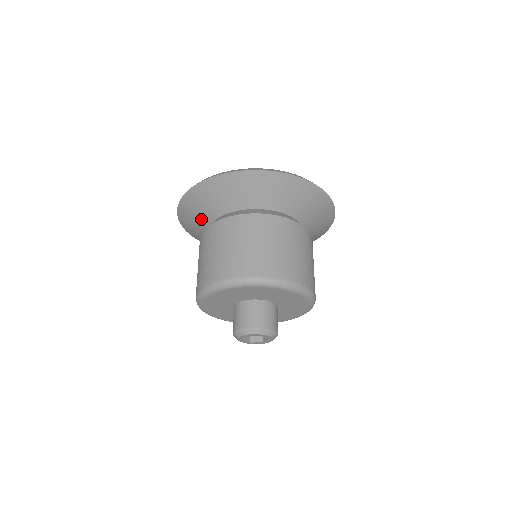
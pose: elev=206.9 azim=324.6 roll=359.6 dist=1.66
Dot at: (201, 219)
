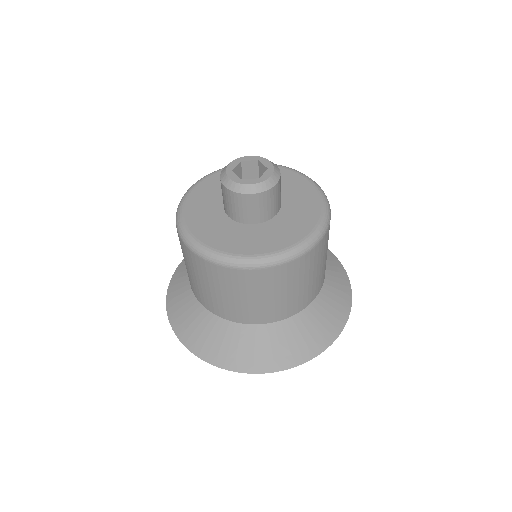
Dot at: (200, 314)
